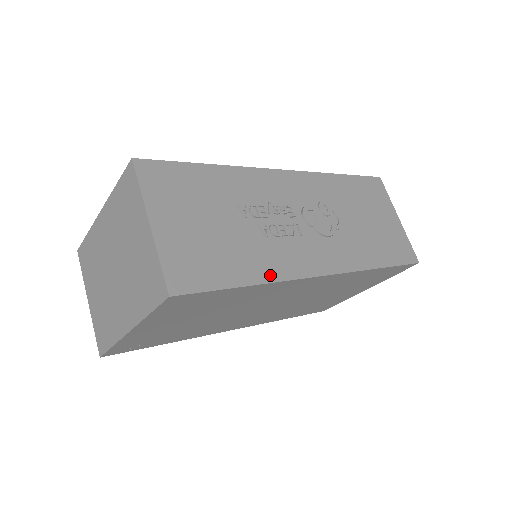
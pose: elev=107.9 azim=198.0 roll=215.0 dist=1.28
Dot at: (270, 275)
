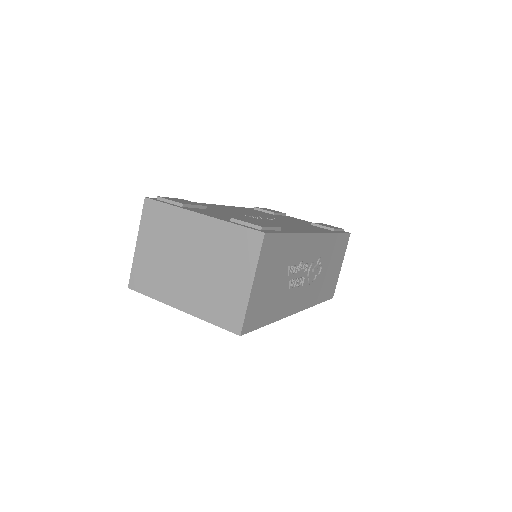
Dot at: (279, 315)
